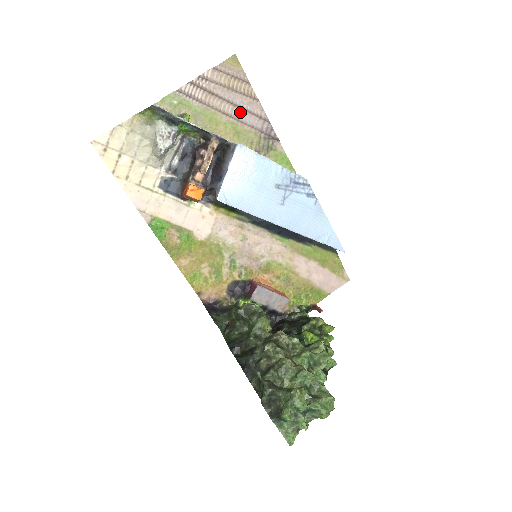
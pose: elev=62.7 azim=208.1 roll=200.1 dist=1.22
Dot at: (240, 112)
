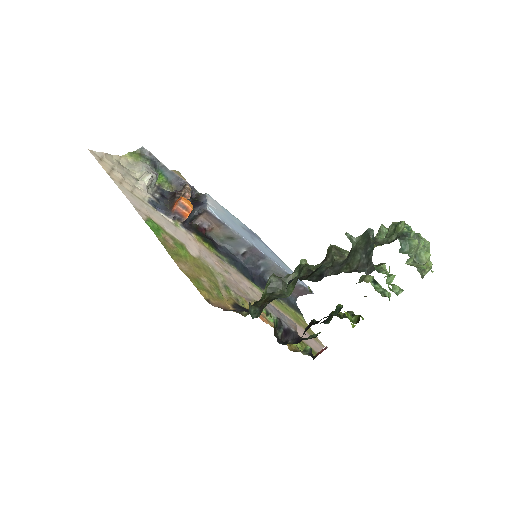
Dot at: occluded
